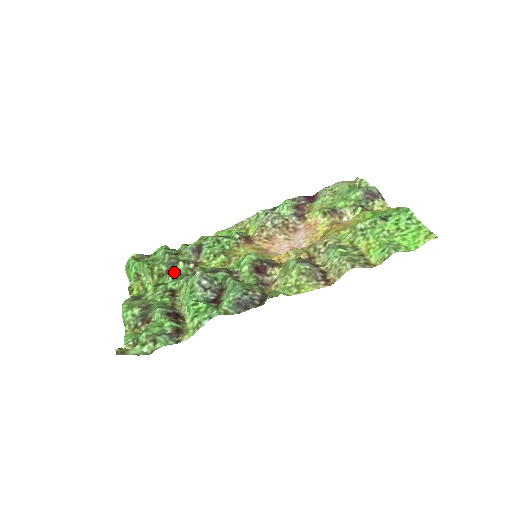
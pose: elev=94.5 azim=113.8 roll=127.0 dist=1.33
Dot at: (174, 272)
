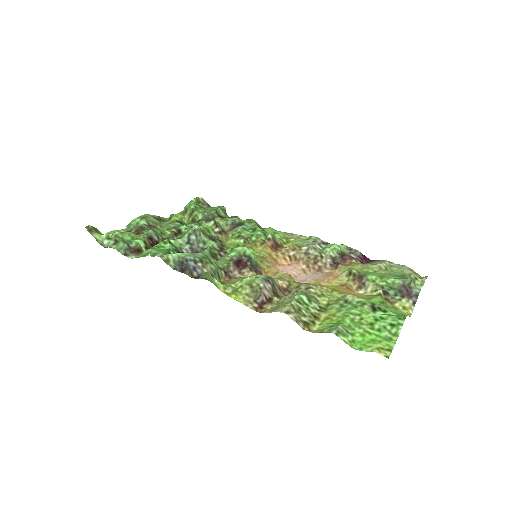
Dot at: (202, 225)
